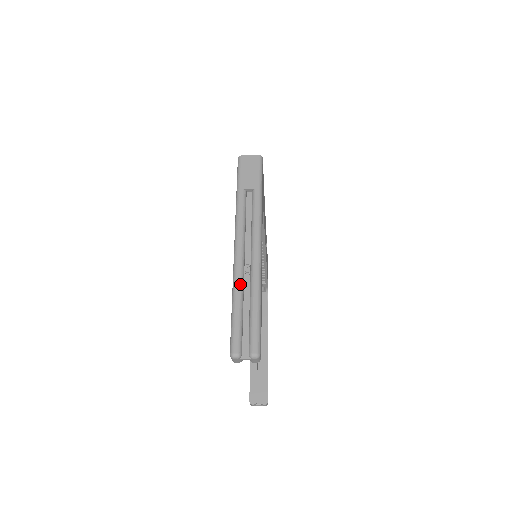
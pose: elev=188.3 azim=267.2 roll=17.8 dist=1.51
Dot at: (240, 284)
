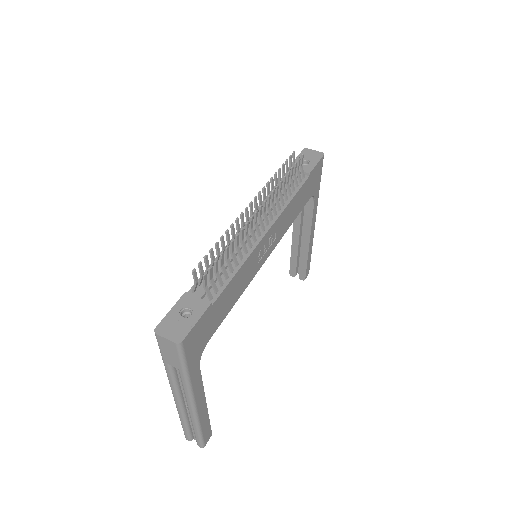
Dot at: (182, 416)
